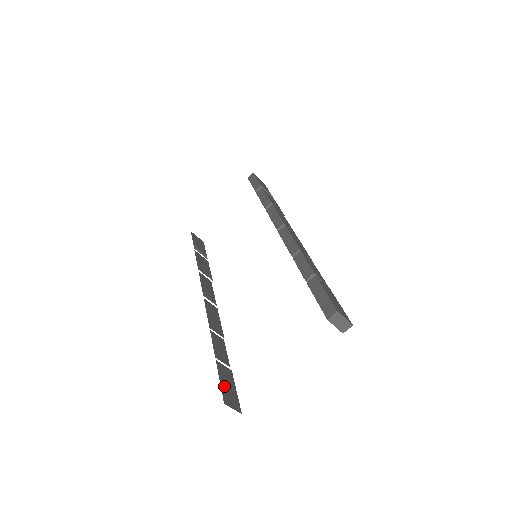
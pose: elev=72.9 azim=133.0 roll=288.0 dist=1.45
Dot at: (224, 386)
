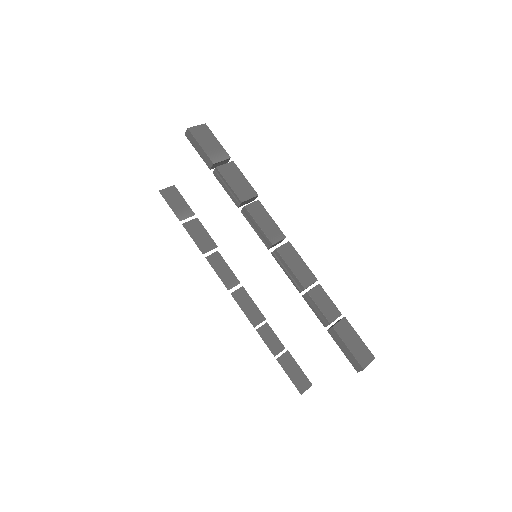
Dot at: (293, 378)
